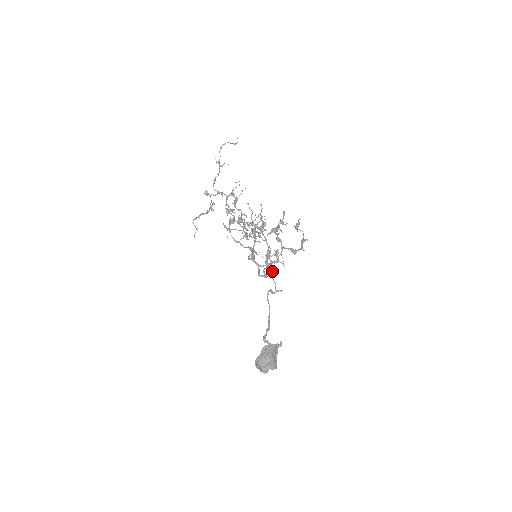
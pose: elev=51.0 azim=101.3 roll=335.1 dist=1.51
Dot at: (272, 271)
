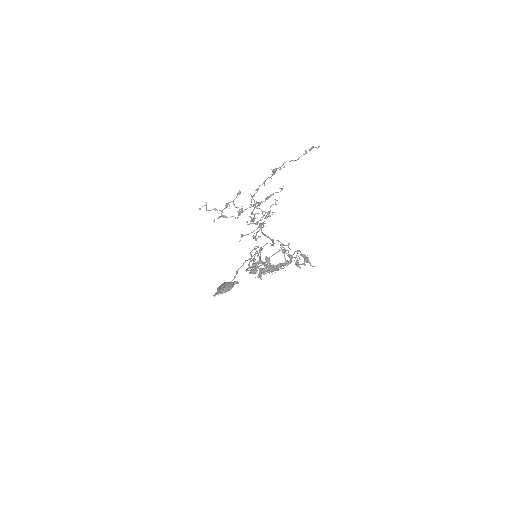
Dot at: occluded
